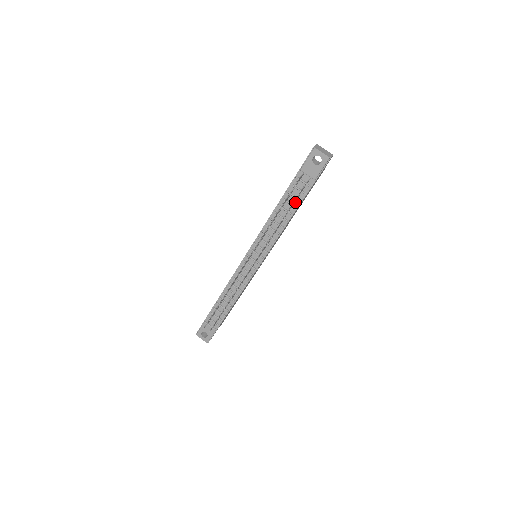
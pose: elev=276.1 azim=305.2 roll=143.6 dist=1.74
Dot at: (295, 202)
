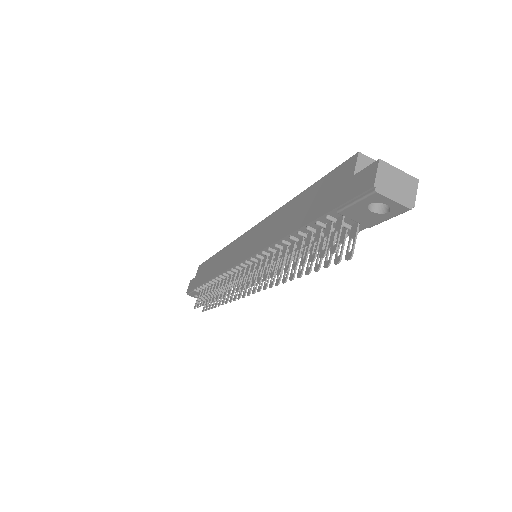
Dot at: occluded
